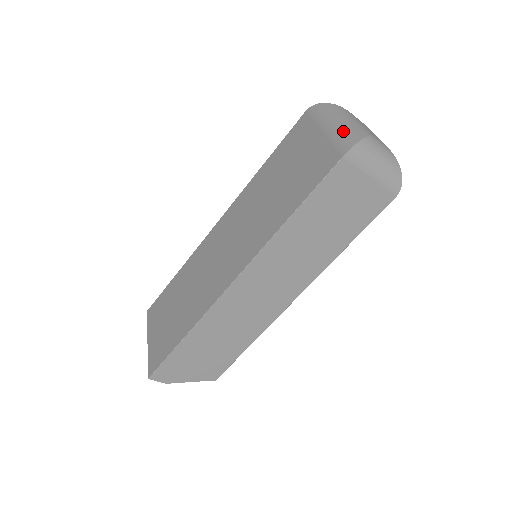
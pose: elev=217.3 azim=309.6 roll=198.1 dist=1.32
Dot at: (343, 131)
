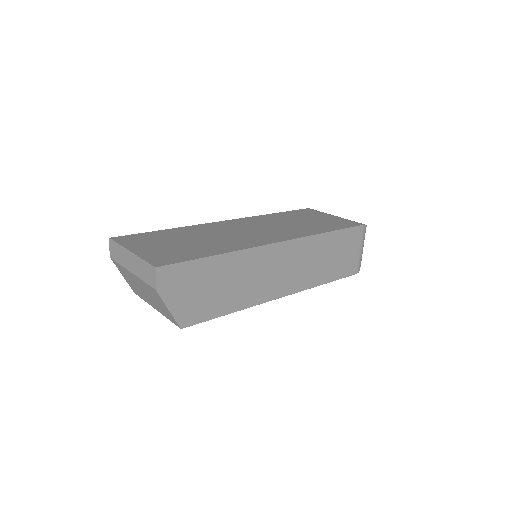
Dot at: occluded
